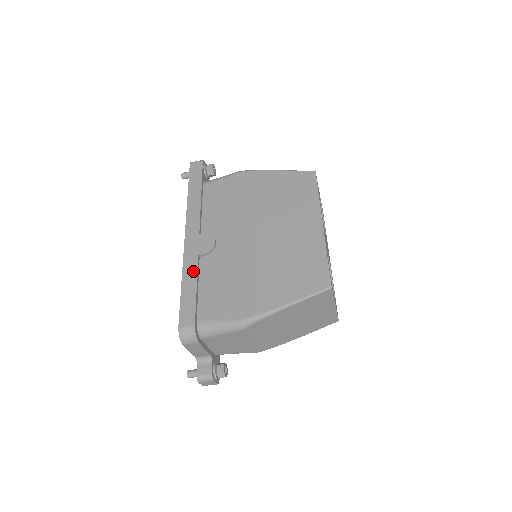
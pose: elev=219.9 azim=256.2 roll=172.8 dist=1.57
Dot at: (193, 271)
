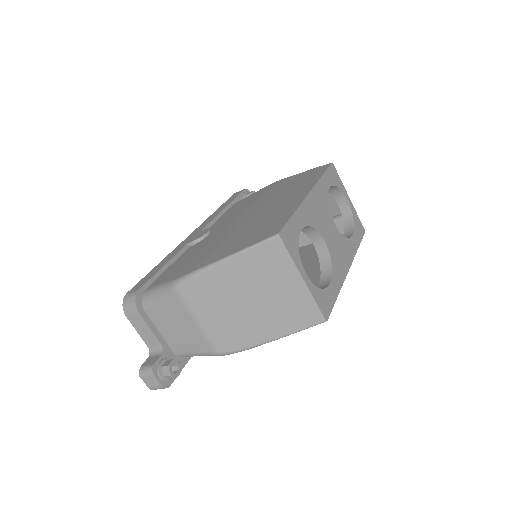
Dot at: (174, 254)
